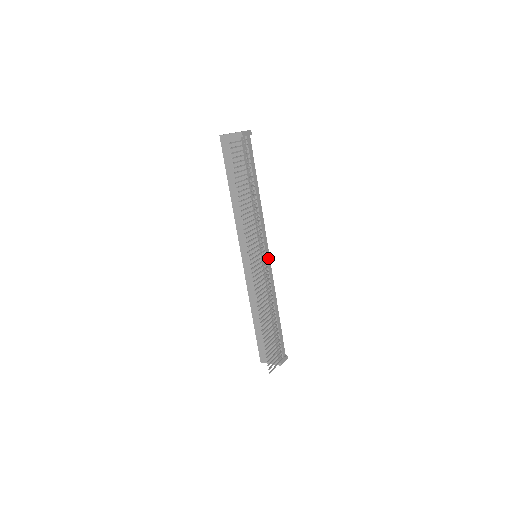
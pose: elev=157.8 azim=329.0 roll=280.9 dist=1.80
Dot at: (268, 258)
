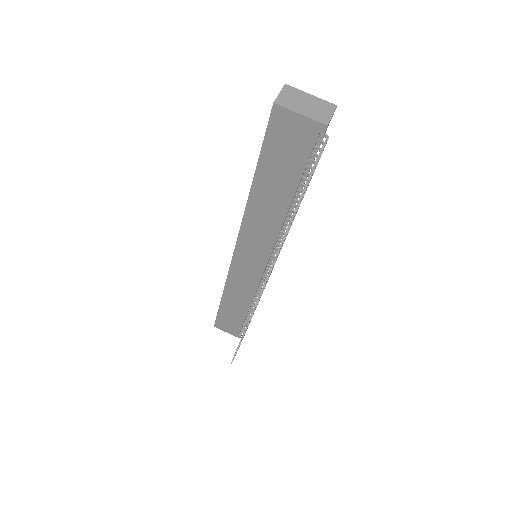
Dot at: occluded
